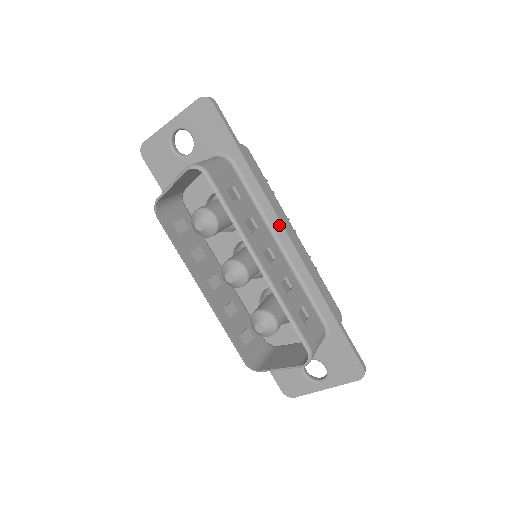
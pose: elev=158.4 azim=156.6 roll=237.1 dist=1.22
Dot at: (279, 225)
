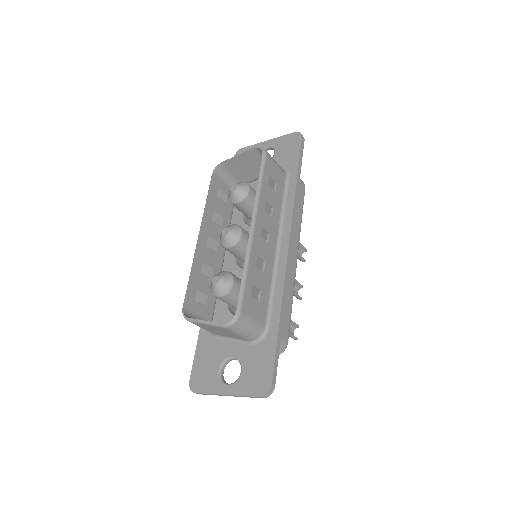
Dot at: (288, 230)
